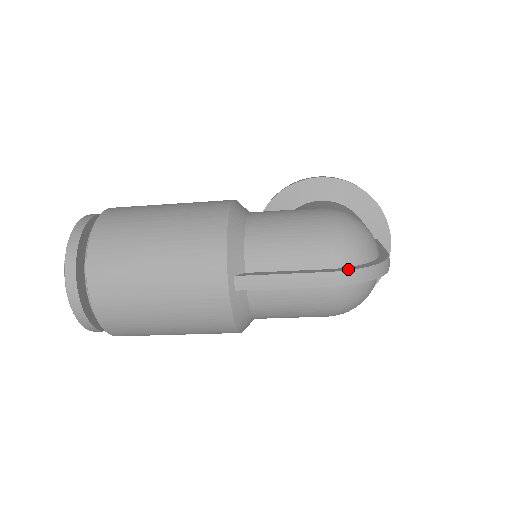
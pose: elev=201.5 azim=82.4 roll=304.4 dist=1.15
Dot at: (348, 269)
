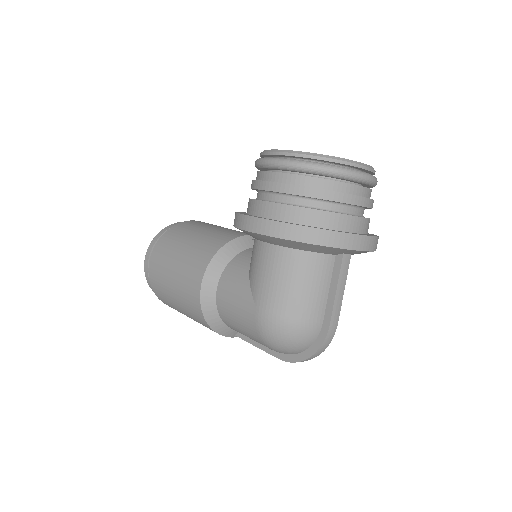
Dot at: (290, 361)
